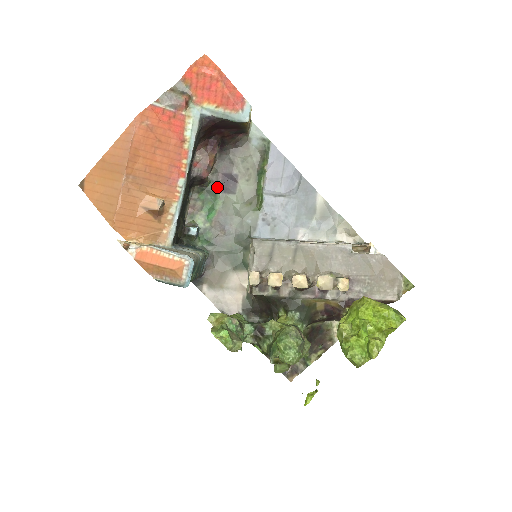
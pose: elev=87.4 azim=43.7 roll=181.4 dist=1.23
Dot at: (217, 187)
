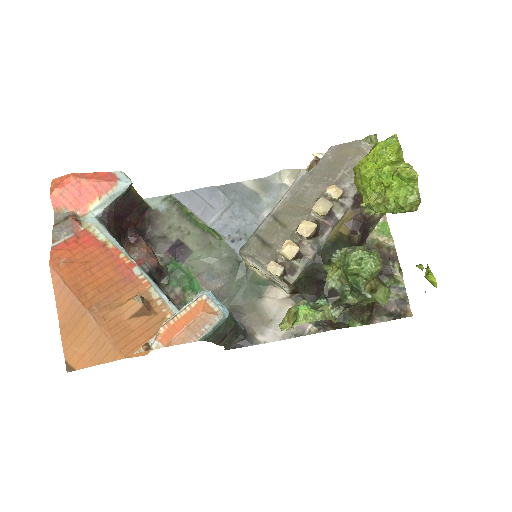
Dot at: (175, 264)
